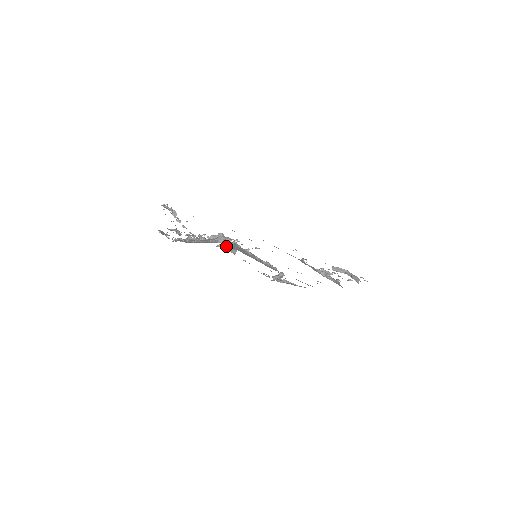
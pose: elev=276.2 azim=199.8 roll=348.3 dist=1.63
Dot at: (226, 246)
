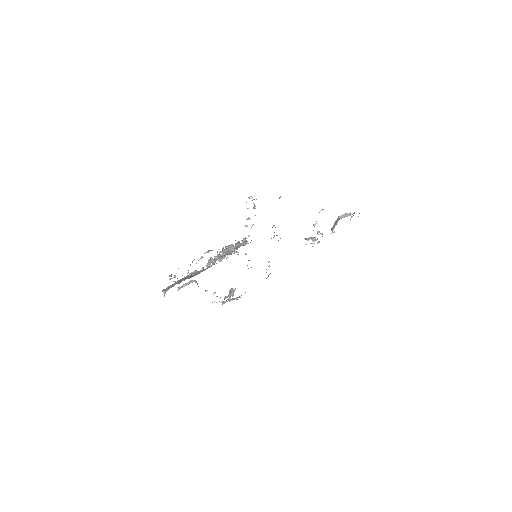
Dot at: (192, 281)
